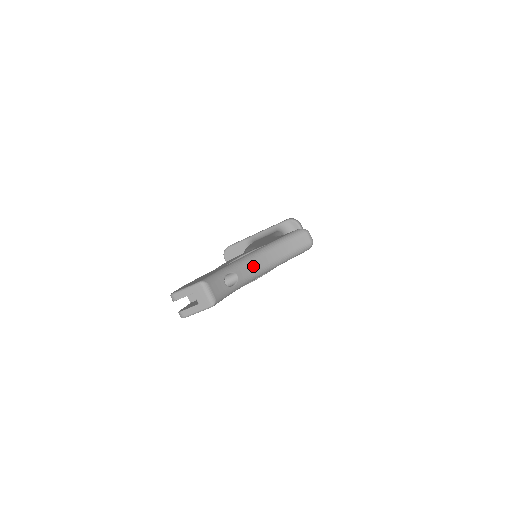
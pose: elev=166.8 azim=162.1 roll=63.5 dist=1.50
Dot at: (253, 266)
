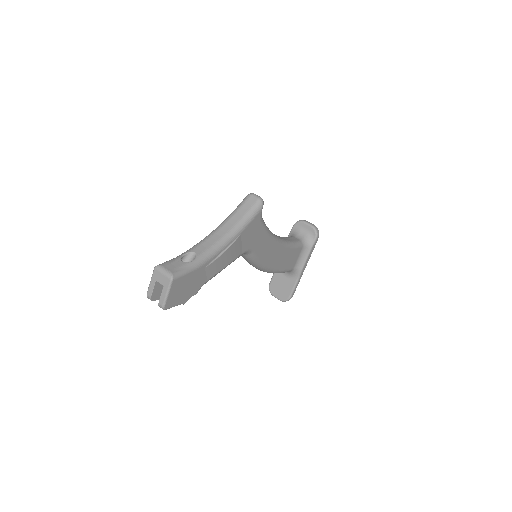
Dot at: (210, 241)
